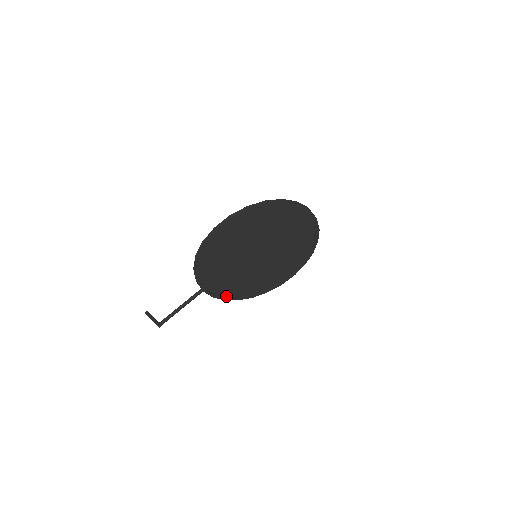
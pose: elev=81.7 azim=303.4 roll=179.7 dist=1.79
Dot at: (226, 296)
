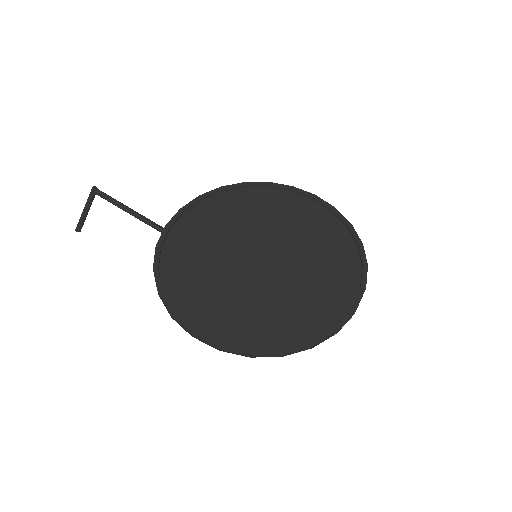
Dot at: (160, 269)
